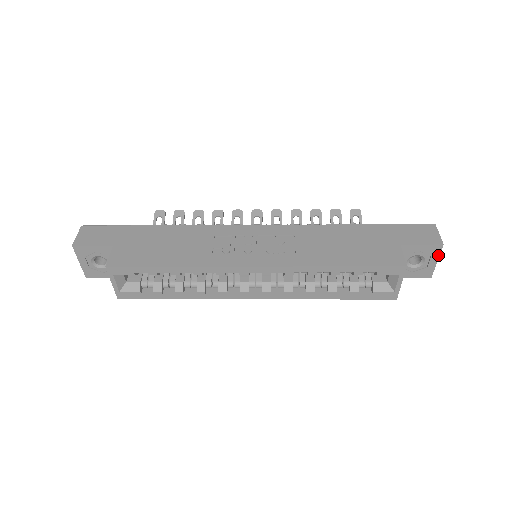
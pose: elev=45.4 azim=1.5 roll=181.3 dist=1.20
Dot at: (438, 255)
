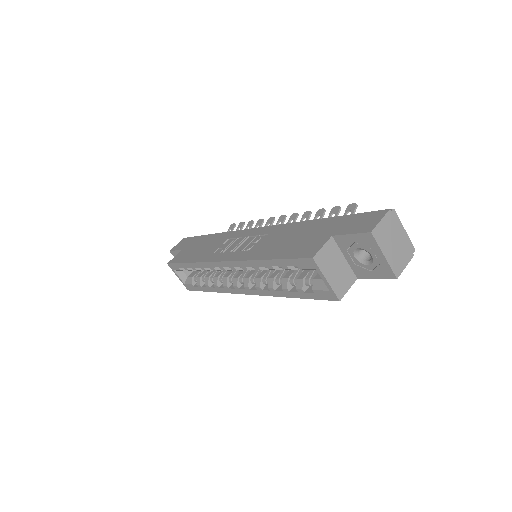
Dot at: (378, 247)
